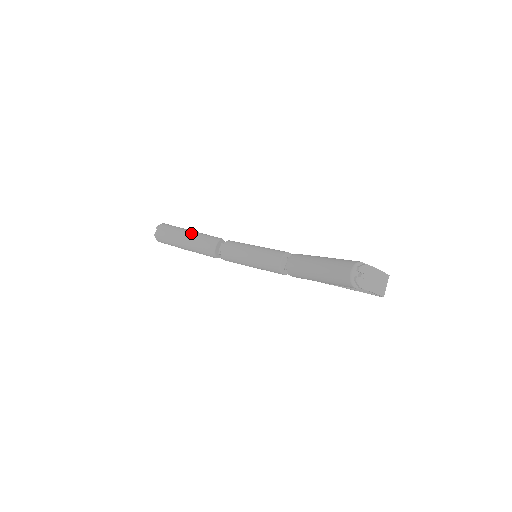
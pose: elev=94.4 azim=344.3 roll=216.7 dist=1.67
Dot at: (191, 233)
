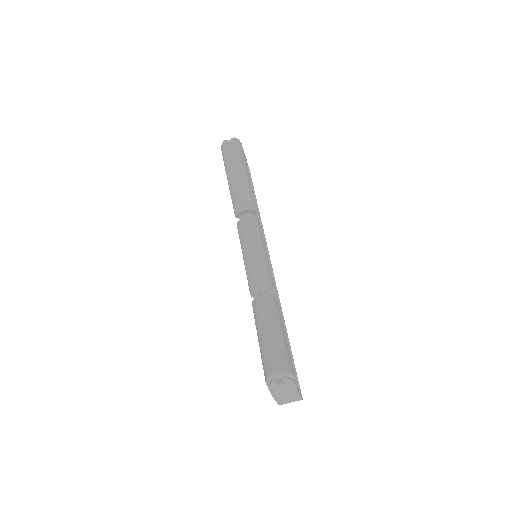
Dot at: (245, 177)
